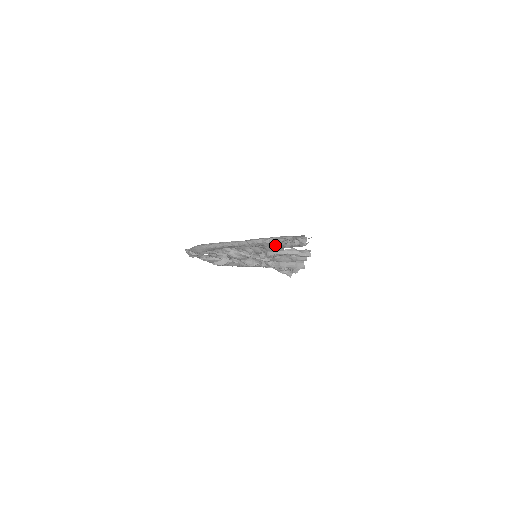
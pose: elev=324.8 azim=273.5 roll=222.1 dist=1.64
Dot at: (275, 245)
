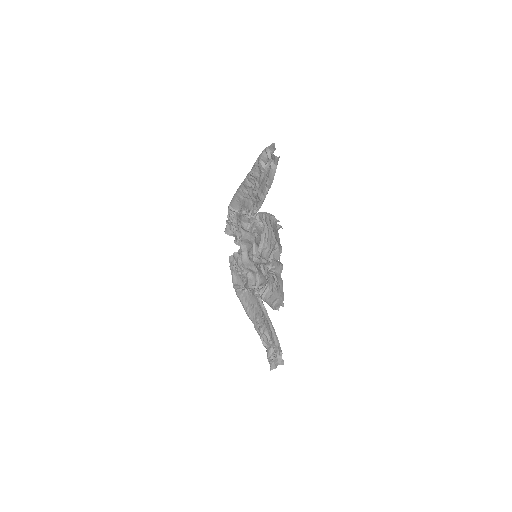
Dot at: (262, 183)
